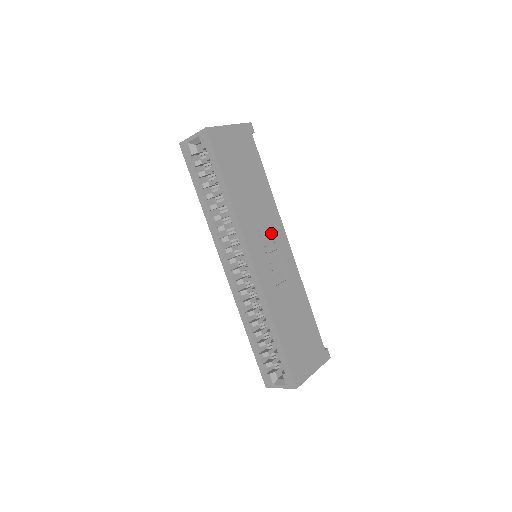
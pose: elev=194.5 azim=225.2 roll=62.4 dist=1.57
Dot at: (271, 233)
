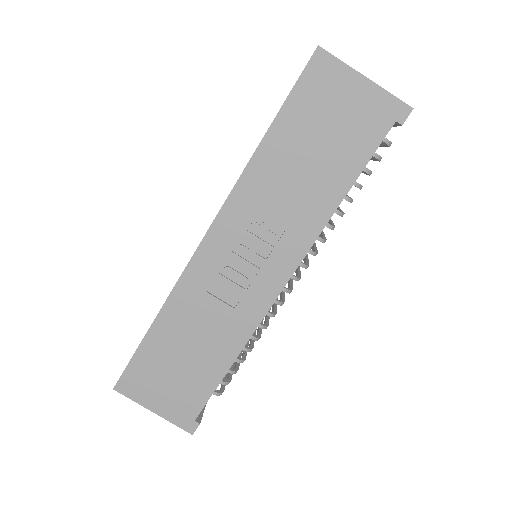
Dot at: (272, 245)
